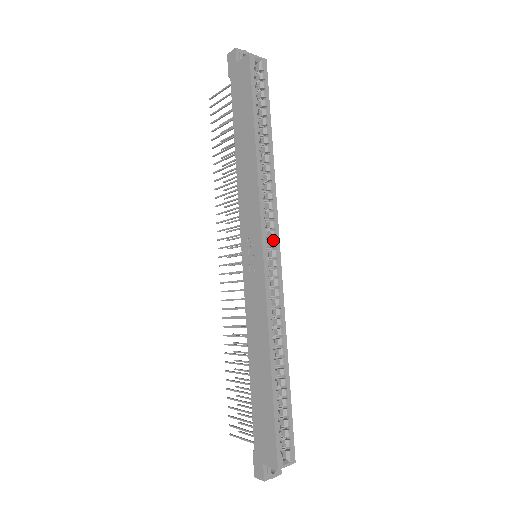
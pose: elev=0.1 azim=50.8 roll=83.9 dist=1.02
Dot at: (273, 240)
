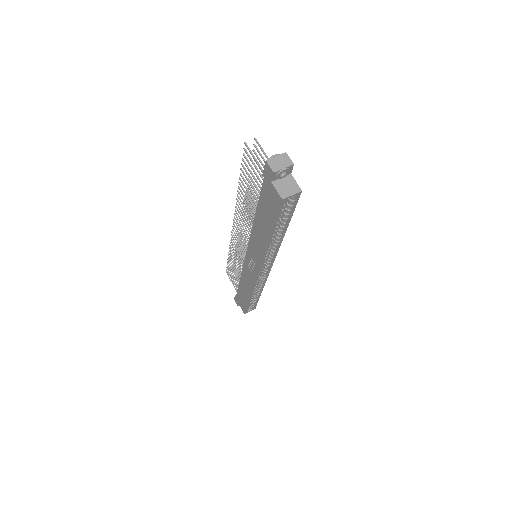
Dot at: (268, 266)
